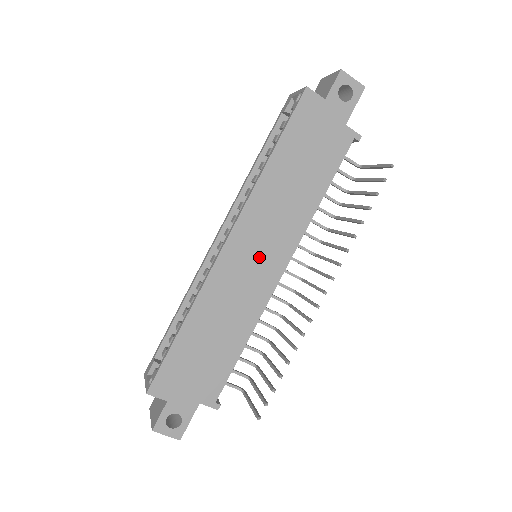
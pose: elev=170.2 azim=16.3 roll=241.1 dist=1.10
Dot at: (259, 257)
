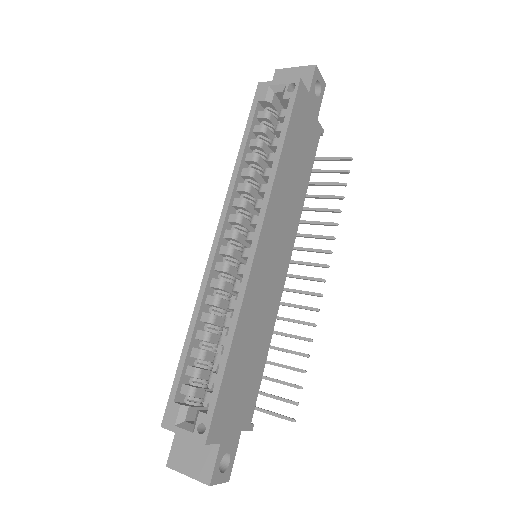
Dot at: (276, 256)
